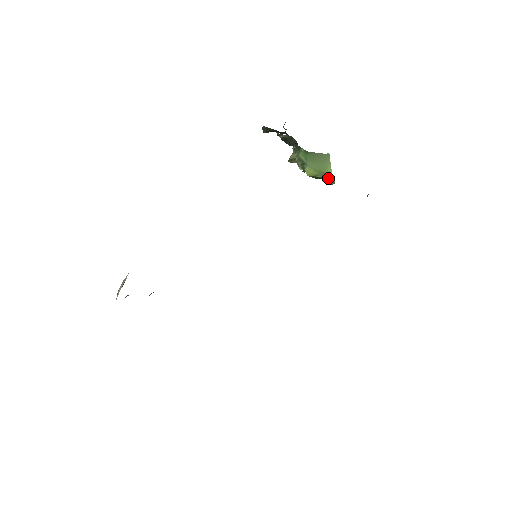
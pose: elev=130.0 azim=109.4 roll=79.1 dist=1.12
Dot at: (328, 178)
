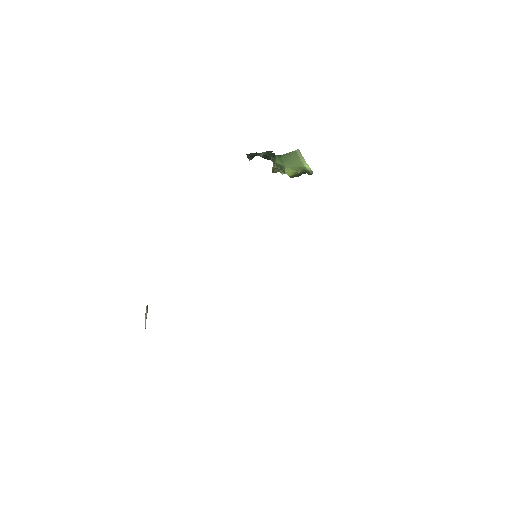
Dot at: (306, 170)
